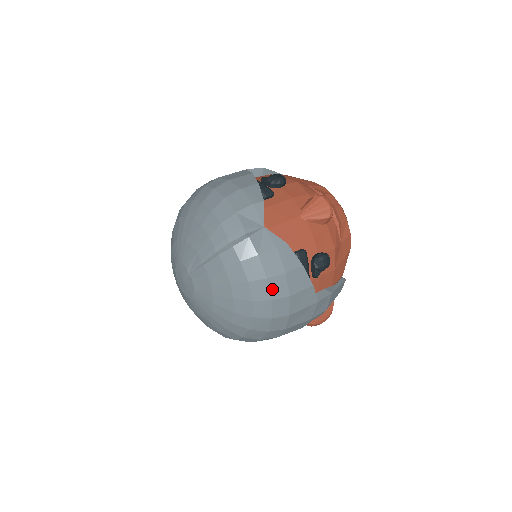
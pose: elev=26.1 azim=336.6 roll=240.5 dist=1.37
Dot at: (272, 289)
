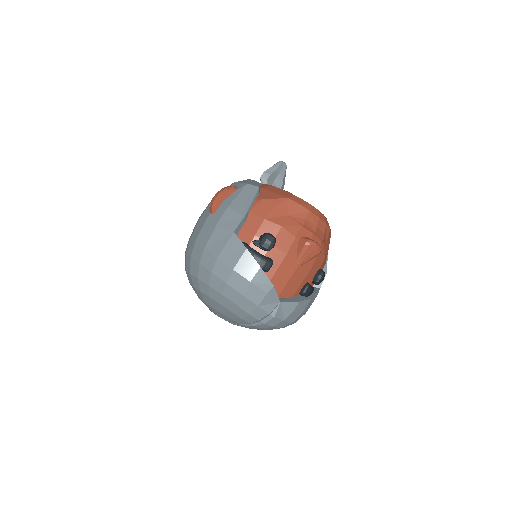
Dot at: (296, 321)
